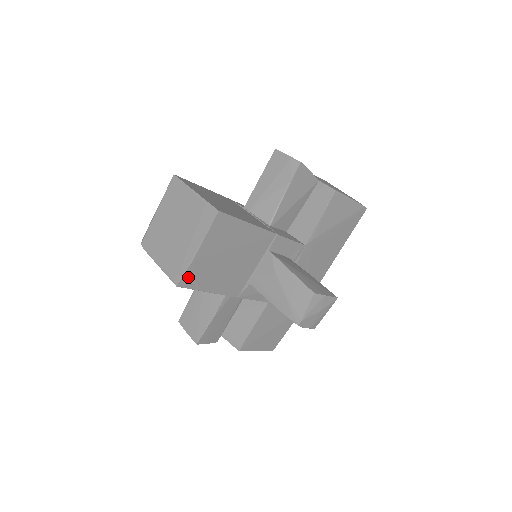
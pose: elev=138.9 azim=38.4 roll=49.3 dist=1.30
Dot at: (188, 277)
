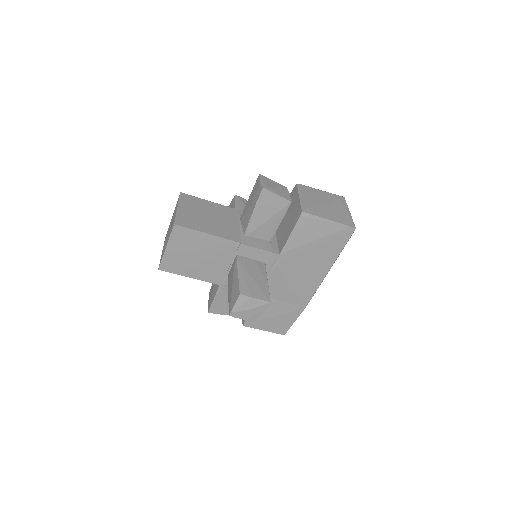
Dot at: (166, 265)
